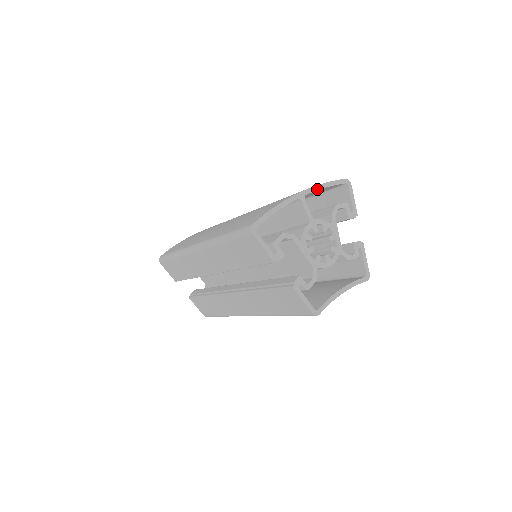
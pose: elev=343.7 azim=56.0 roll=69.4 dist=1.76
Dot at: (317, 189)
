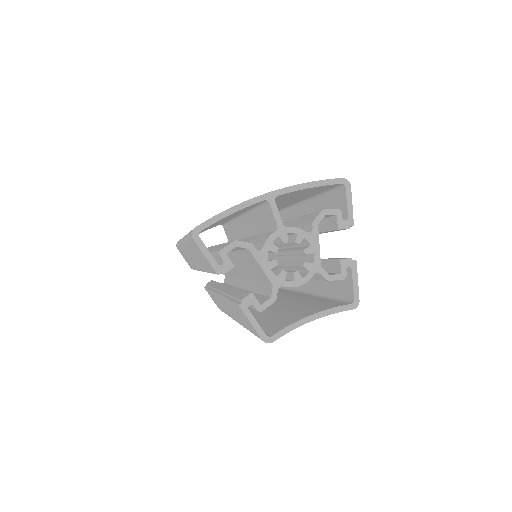
Dot at: (296, 189)
